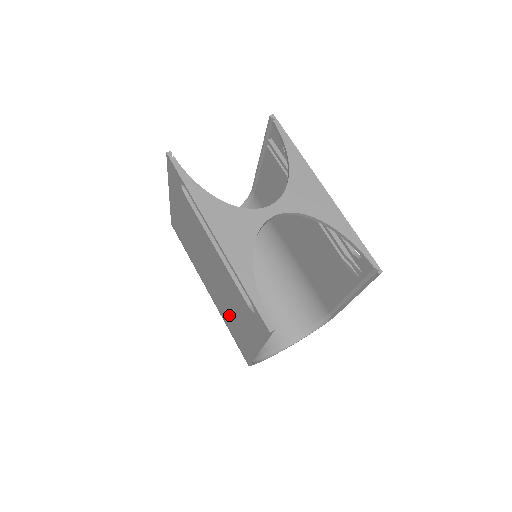
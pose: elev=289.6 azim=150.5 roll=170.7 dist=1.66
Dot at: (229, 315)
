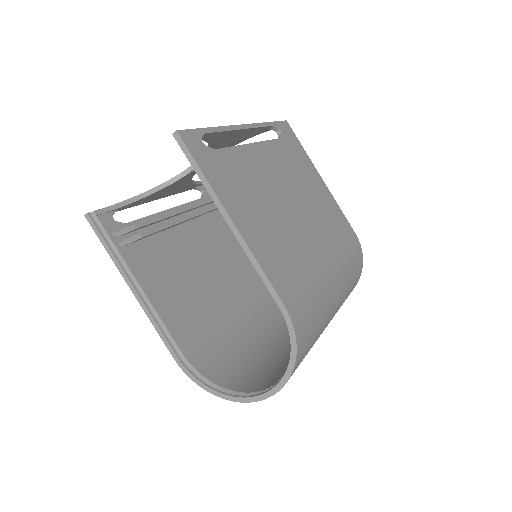
Dot at: occluded
